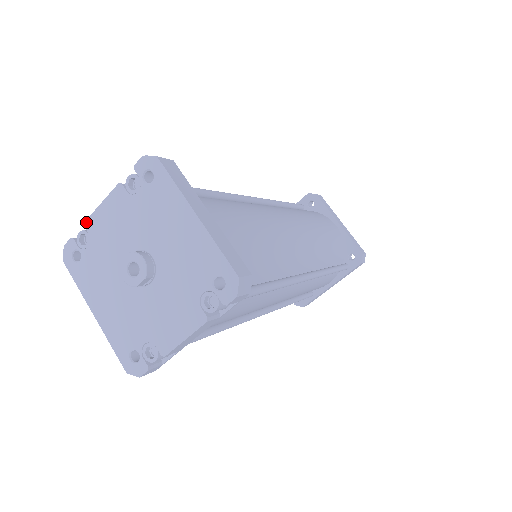
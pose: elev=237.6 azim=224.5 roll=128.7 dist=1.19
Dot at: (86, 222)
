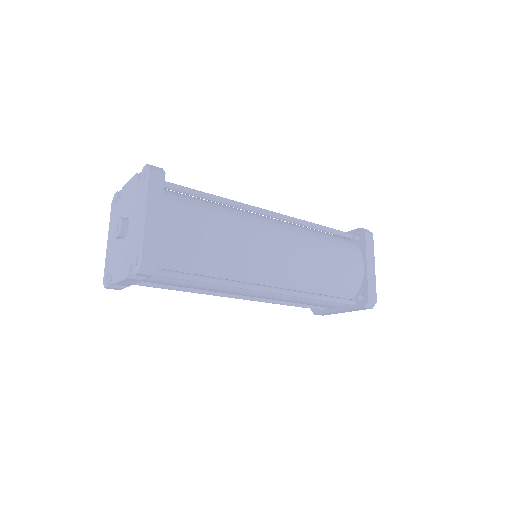
Dot at: (123, 187)
